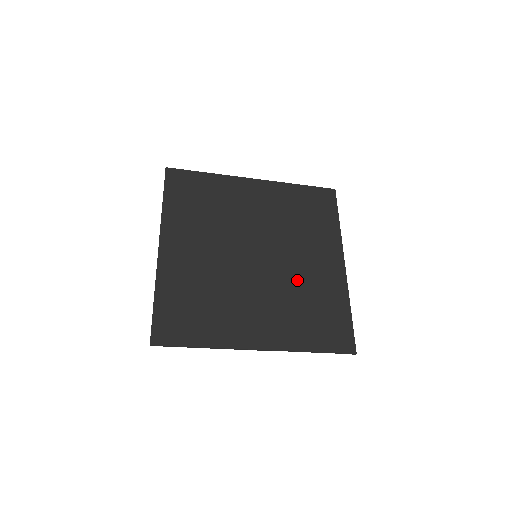
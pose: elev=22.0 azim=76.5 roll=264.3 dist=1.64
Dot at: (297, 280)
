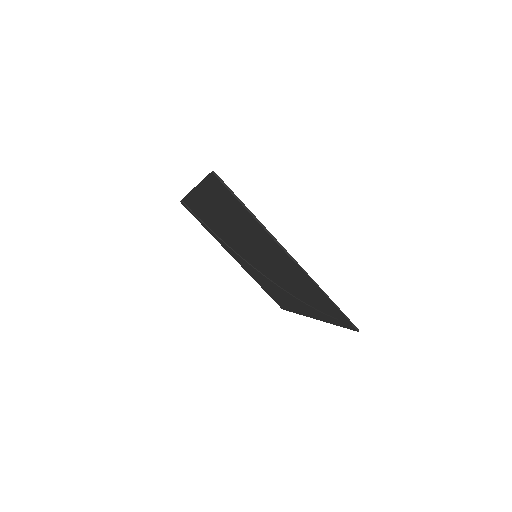
Dot at: (290, 284)
